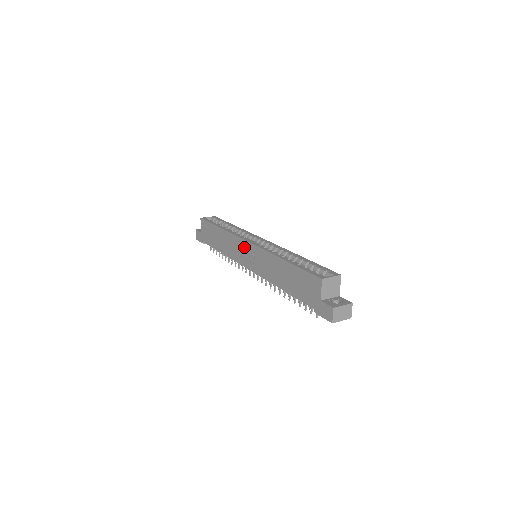
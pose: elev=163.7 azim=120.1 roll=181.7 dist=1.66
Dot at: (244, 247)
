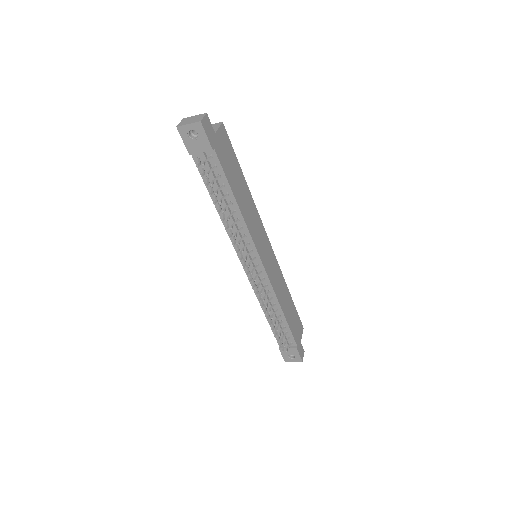
Dot at: occluded
